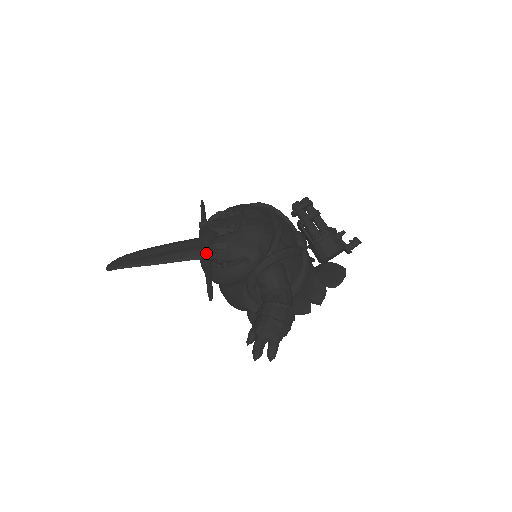
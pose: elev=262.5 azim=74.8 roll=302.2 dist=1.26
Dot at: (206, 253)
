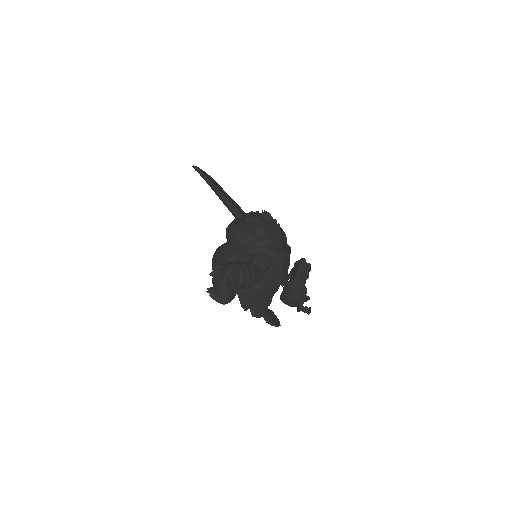
Dot at: (246, 216)
